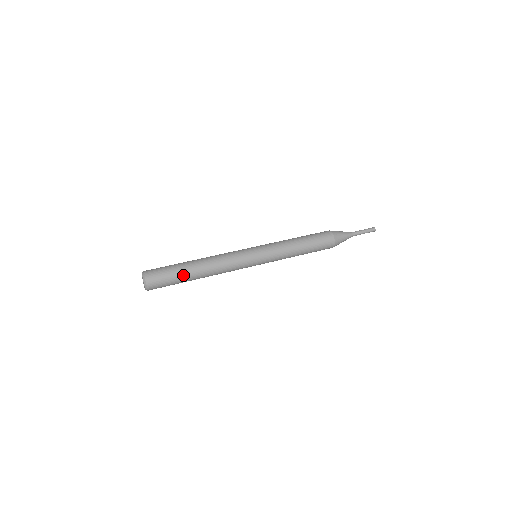
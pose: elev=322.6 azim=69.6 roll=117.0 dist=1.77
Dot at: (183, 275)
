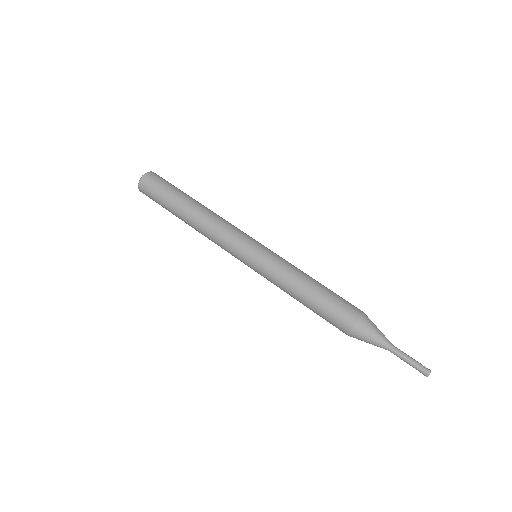
Dot at: (176, 197)
